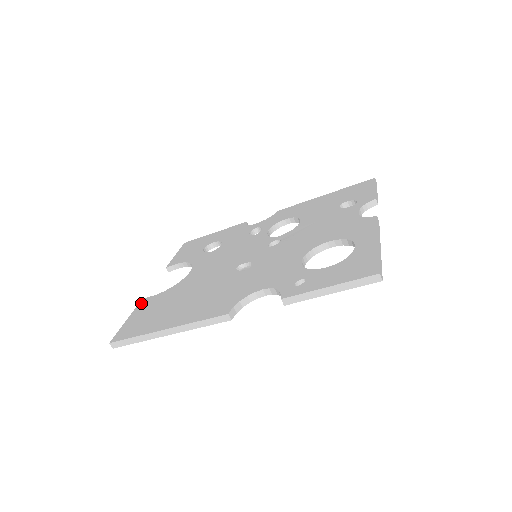
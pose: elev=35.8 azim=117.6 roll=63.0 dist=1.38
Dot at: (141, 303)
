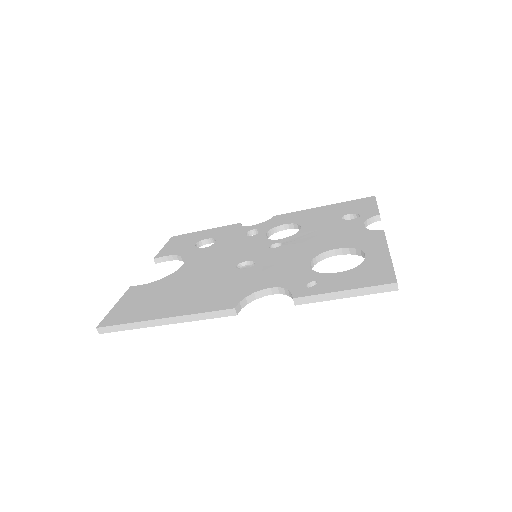
Dot at: (129, 291)
